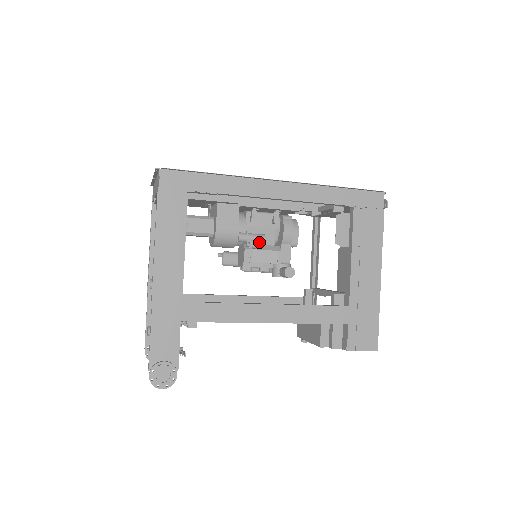
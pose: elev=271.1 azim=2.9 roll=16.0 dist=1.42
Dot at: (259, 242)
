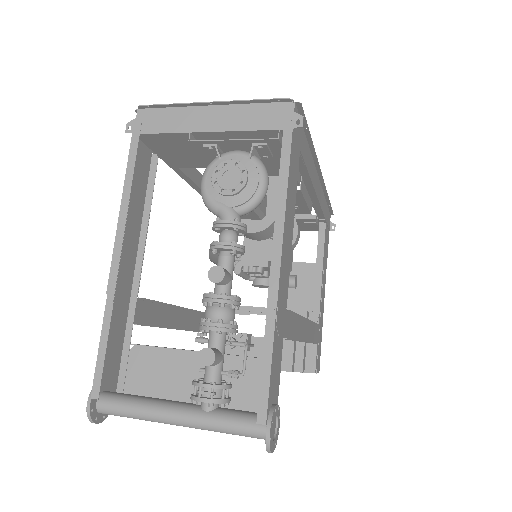
Dot at: occluded
